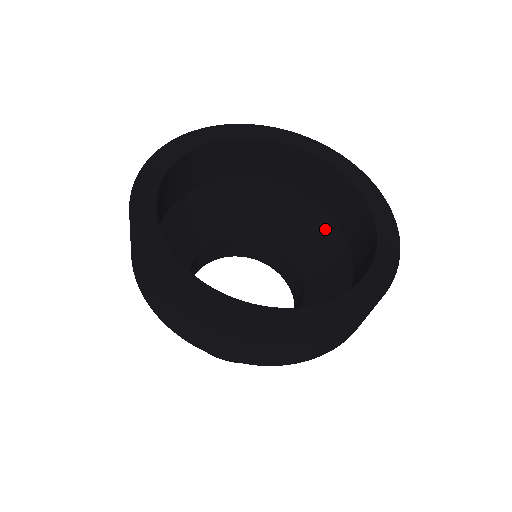
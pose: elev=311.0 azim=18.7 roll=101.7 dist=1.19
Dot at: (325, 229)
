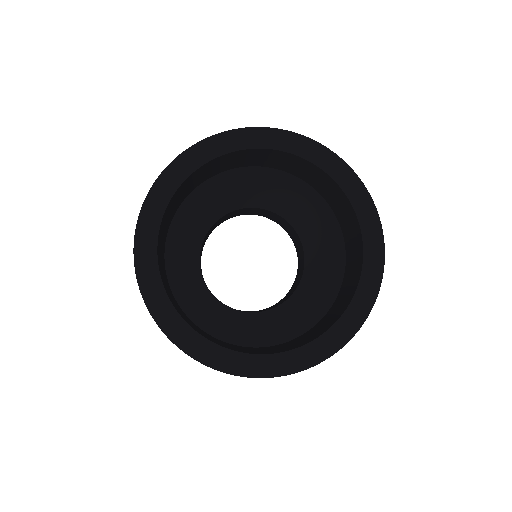
Dot at: (253, 175)
